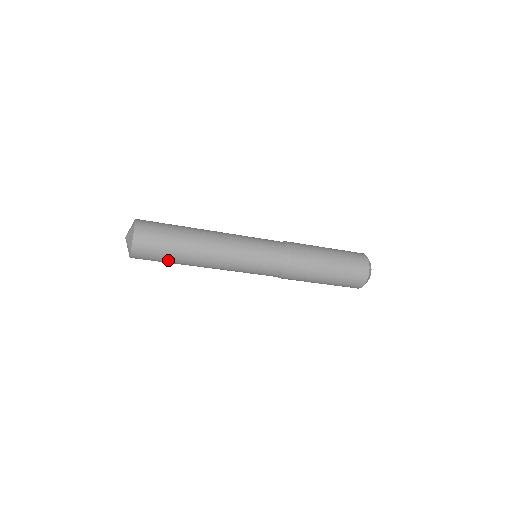
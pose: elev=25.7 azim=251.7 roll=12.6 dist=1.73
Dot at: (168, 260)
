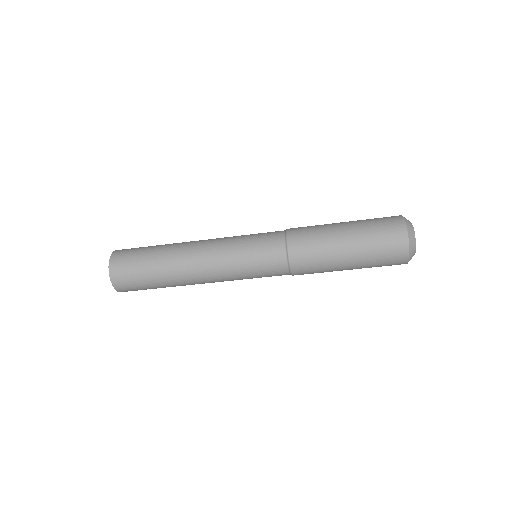
Dot at: (153, 285)
